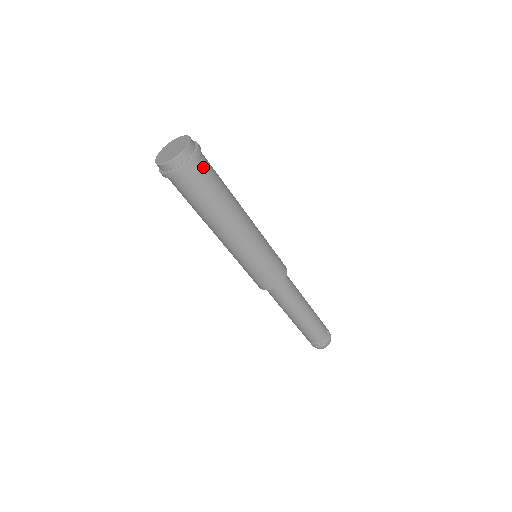
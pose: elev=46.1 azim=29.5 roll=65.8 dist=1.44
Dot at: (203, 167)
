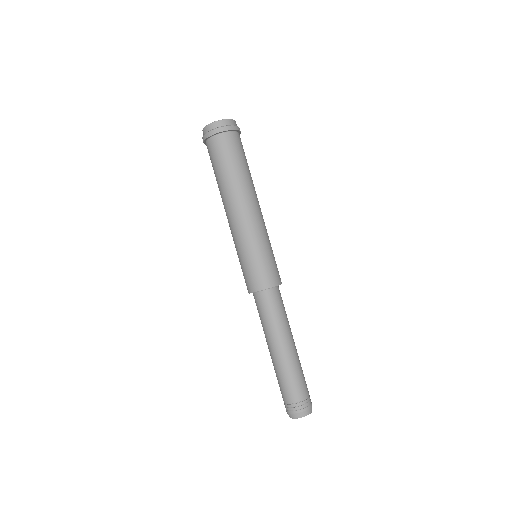
Dot at: (241, 142)
